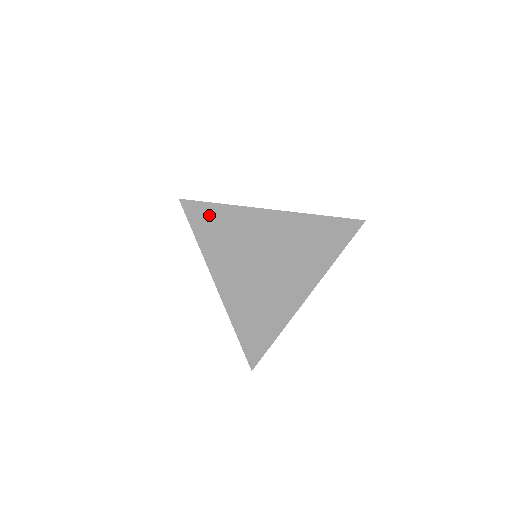
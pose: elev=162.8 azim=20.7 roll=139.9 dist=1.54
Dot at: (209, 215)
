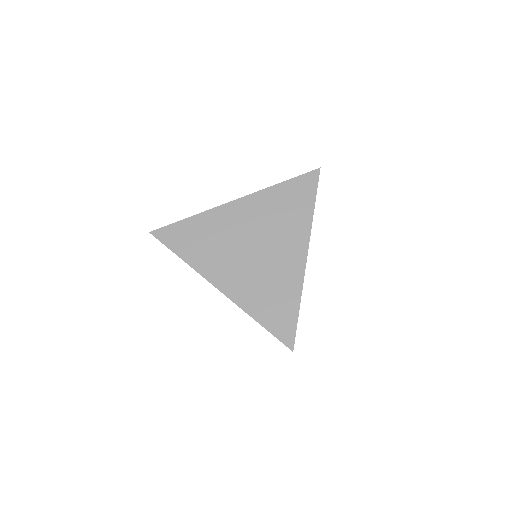
Dot at: (178, 232)
